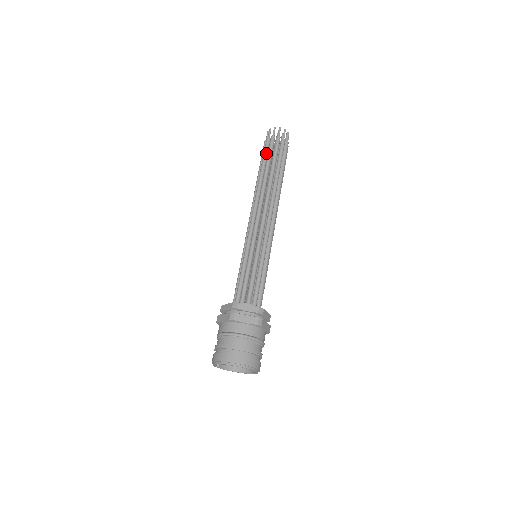
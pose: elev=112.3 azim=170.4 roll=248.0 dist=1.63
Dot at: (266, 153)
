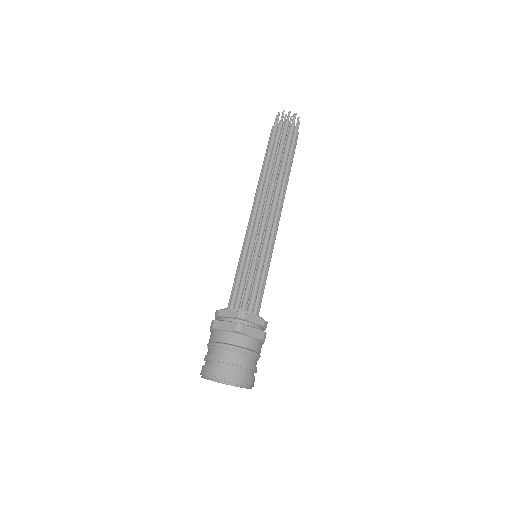
Dot at: occluded
